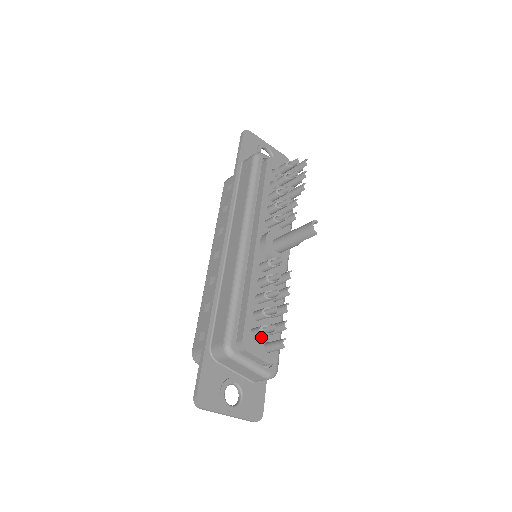
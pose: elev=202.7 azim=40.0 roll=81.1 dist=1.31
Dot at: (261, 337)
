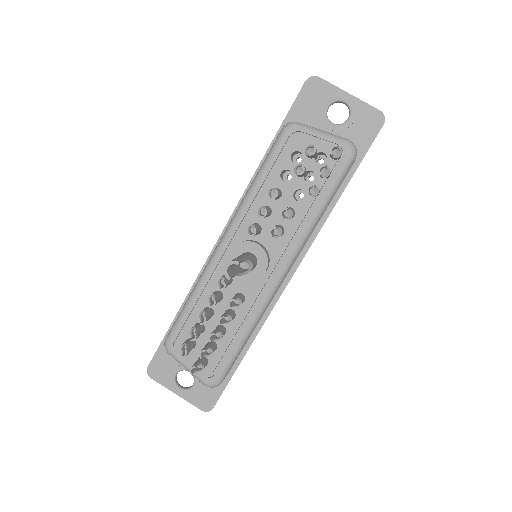
Dot at: (198, 349)
